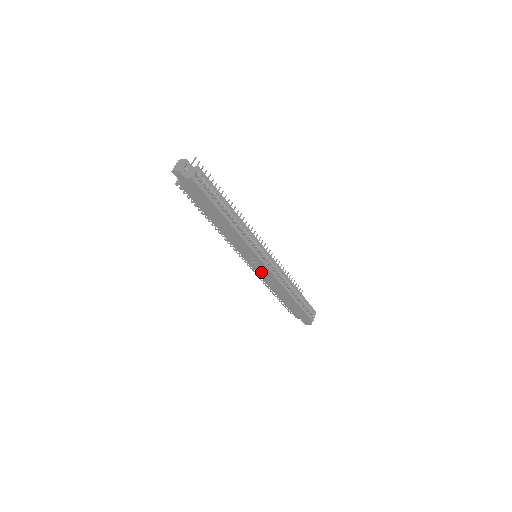
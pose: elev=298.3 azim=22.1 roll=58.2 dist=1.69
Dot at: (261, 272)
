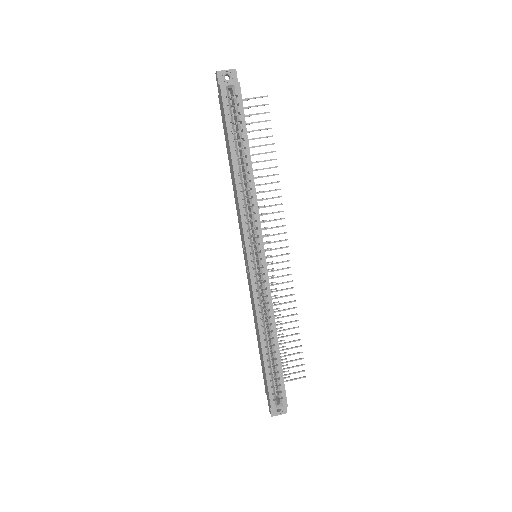
Dot at: (249, 280)
